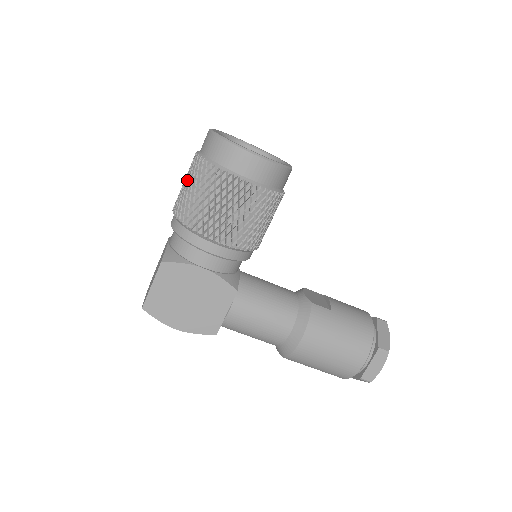
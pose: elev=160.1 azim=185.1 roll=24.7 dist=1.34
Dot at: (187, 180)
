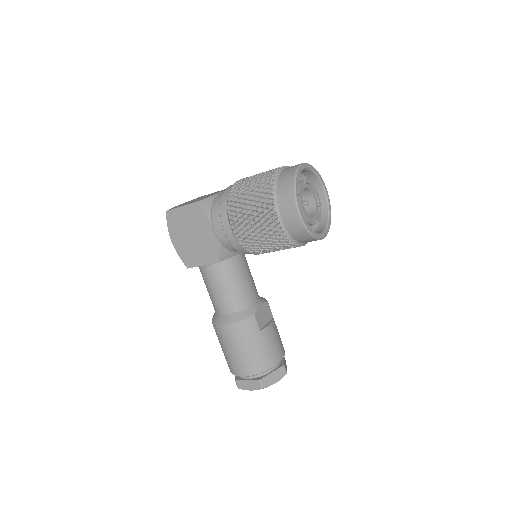
Dot at: (259, 176)
